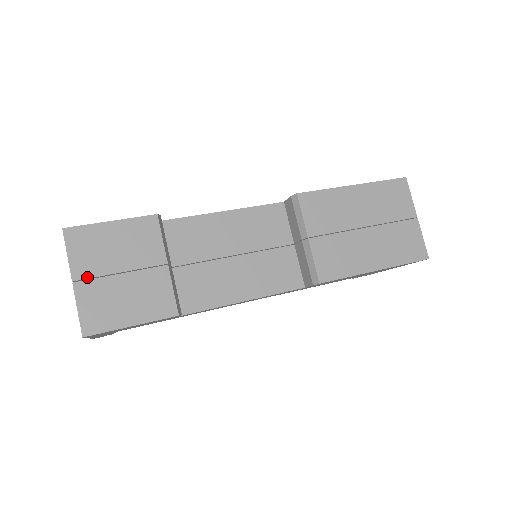
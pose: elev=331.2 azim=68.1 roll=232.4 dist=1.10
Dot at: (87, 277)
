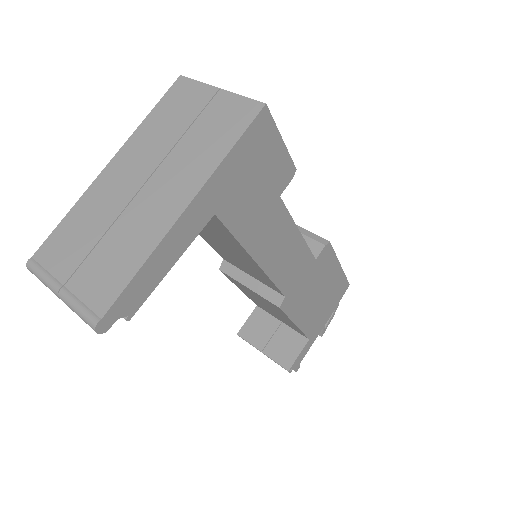
Dot at: occluded
